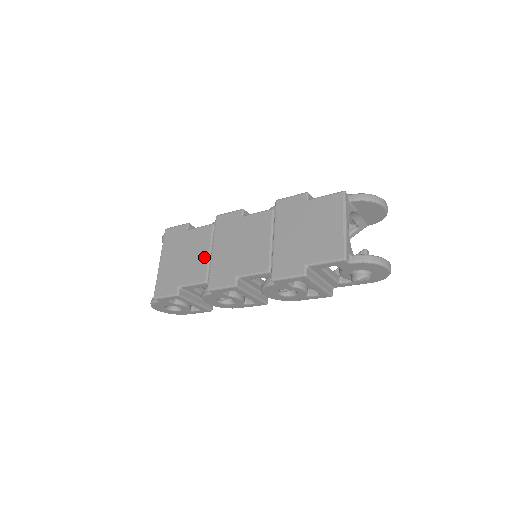
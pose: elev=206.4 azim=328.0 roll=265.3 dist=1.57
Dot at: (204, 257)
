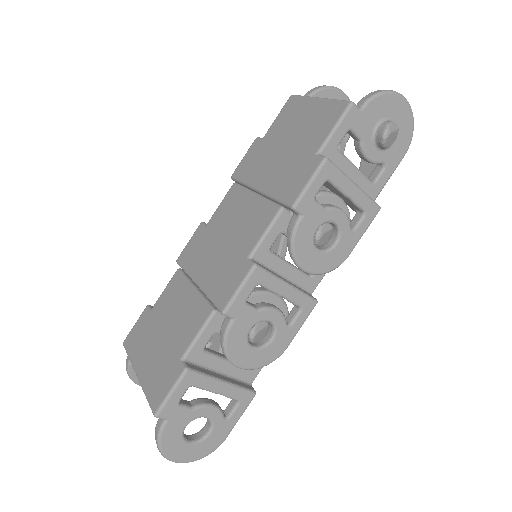
Dot at: (191, 298)
